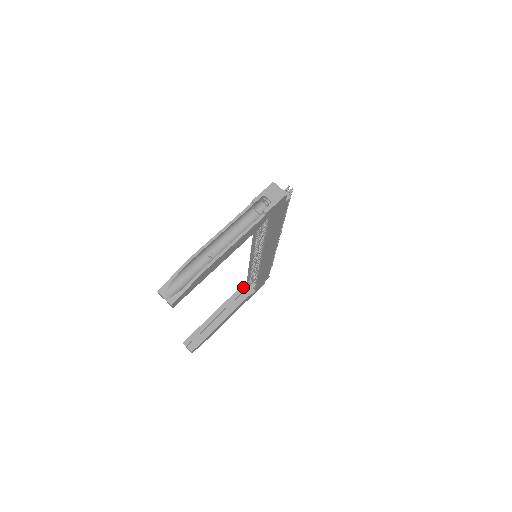
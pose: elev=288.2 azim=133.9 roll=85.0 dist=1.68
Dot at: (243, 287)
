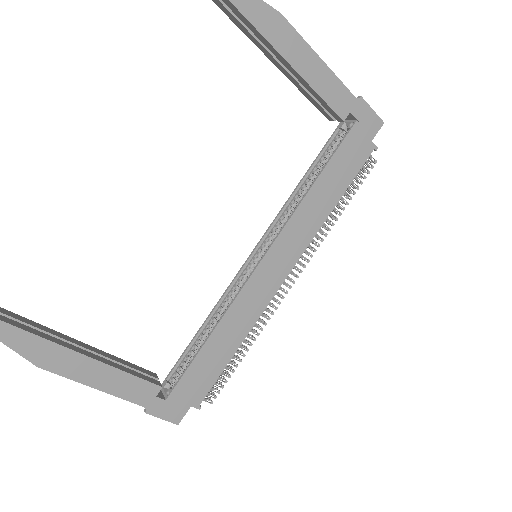
Dot at: (155, 374)
